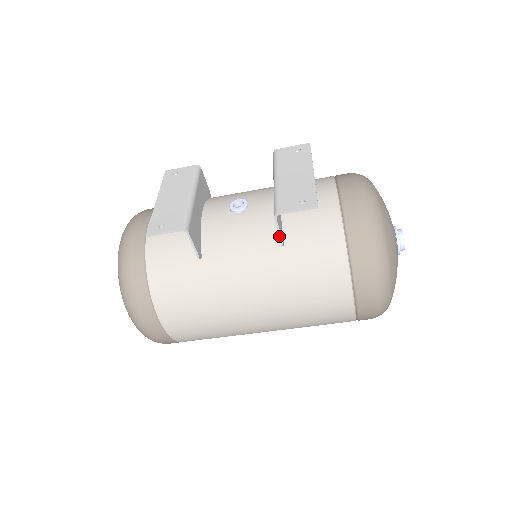
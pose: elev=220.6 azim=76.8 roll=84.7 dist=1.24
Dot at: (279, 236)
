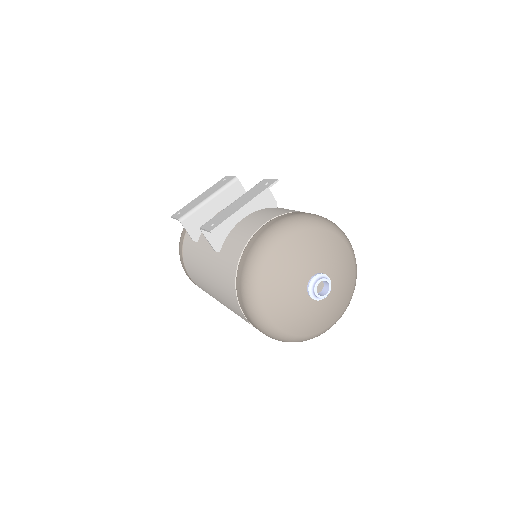
Dot at: (210, 244)
